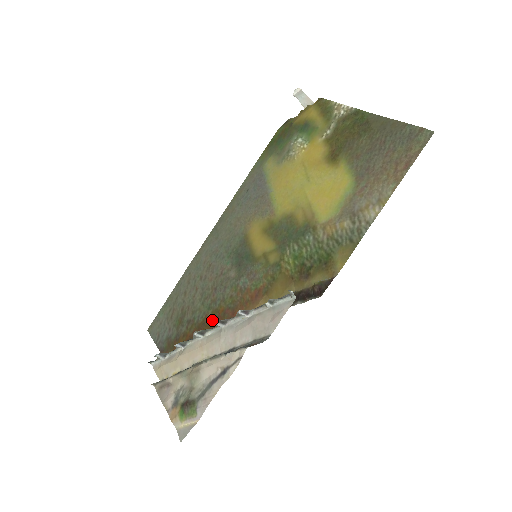
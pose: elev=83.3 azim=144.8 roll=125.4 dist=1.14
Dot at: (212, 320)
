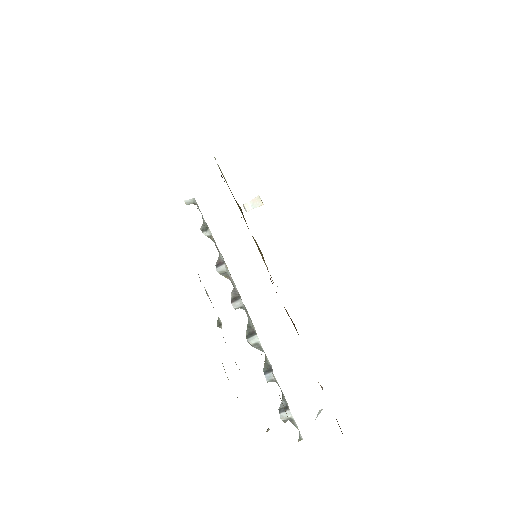
Dot at: occluded
